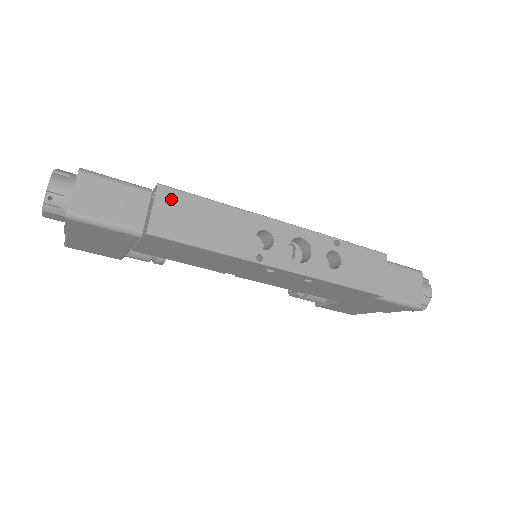
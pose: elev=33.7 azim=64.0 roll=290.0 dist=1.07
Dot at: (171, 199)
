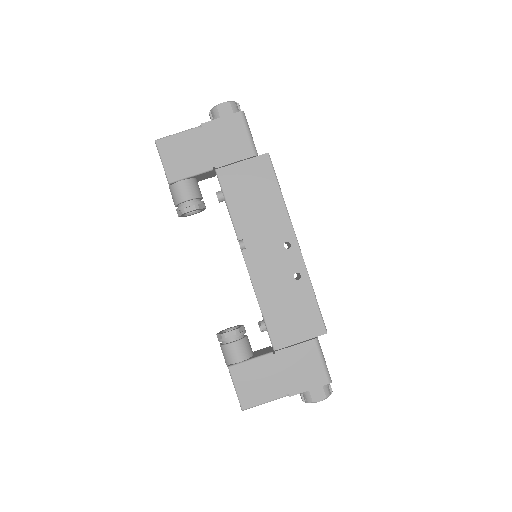
Dot at: occluded
